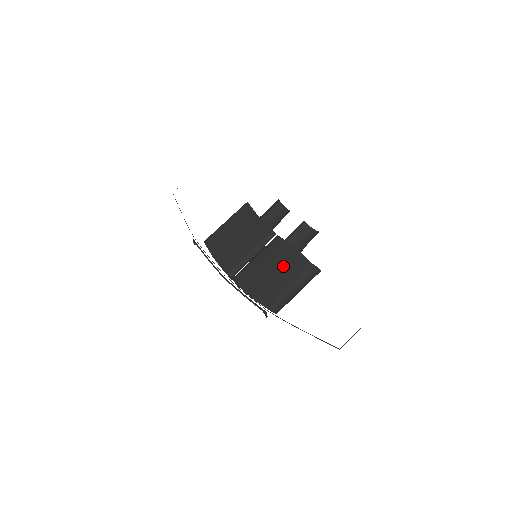
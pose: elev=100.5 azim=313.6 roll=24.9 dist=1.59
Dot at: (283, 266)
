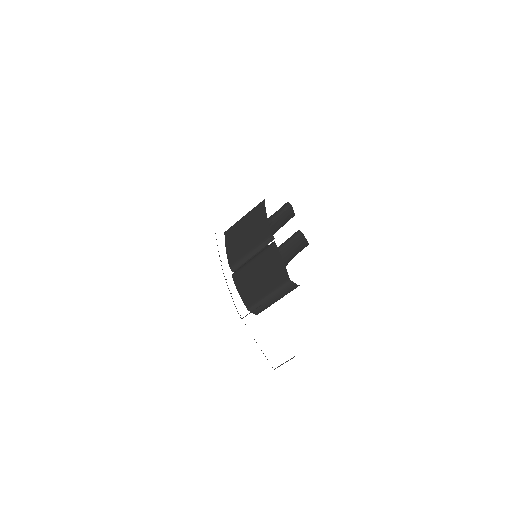
Dot at: (268, 273)
